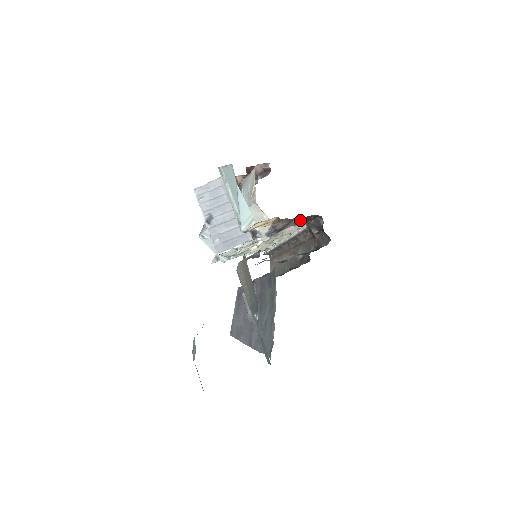
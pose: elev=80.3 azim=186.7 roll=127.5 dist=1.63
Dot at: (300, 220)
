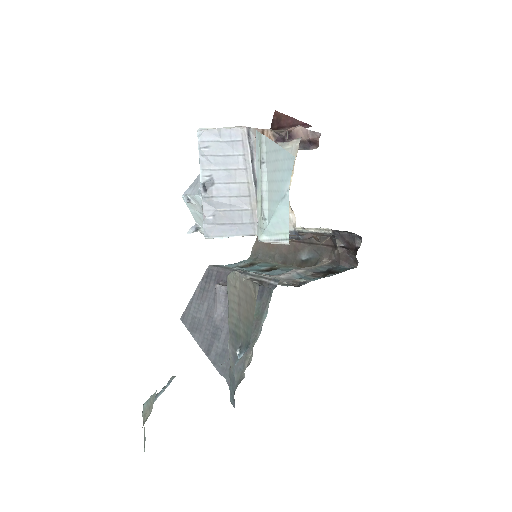
Dot at: (335, 235)
